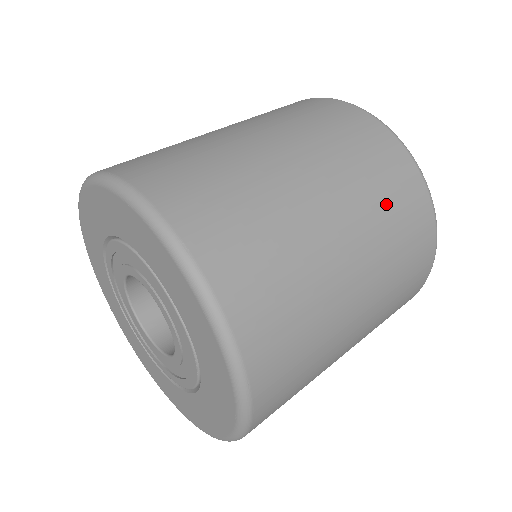
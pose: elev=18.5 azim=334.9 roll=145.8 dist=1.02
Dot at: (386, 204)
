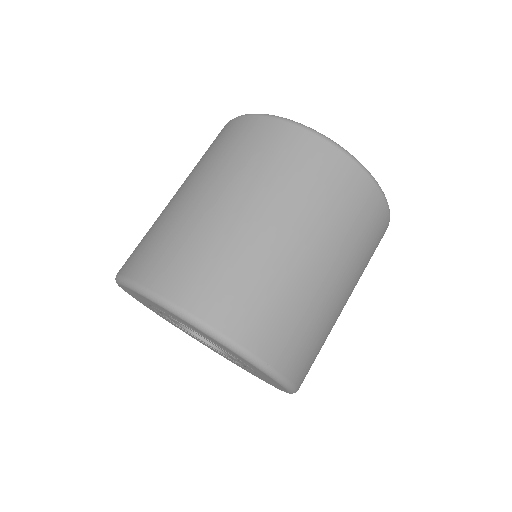
Dot at: (232, 153)
